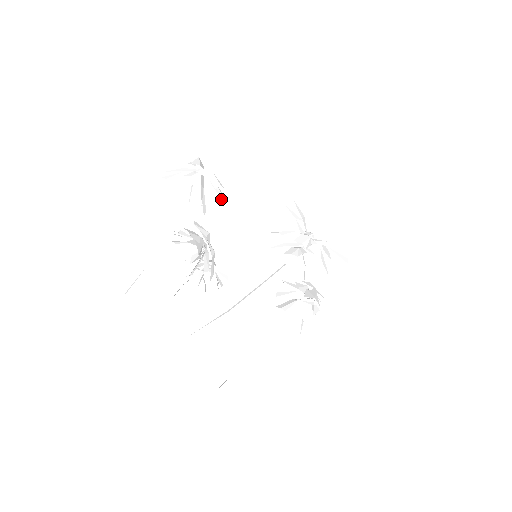
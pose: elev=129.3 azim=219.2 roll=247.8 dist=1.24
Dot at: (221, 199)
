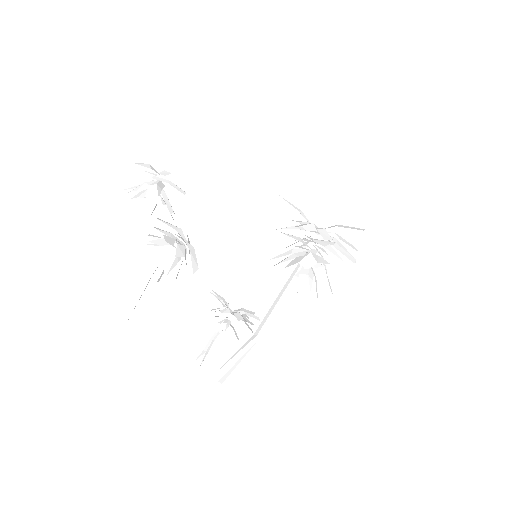
Dot at: (184, 194)
